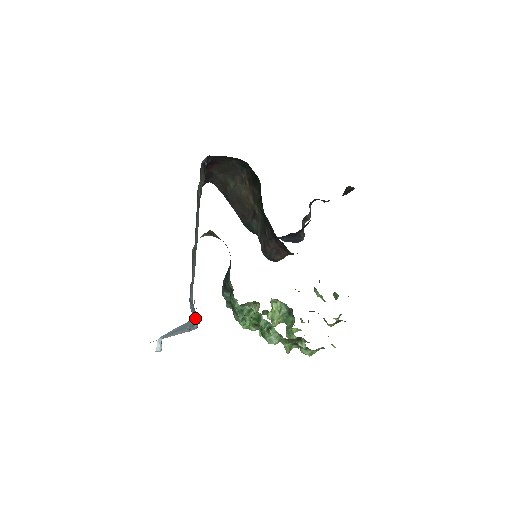
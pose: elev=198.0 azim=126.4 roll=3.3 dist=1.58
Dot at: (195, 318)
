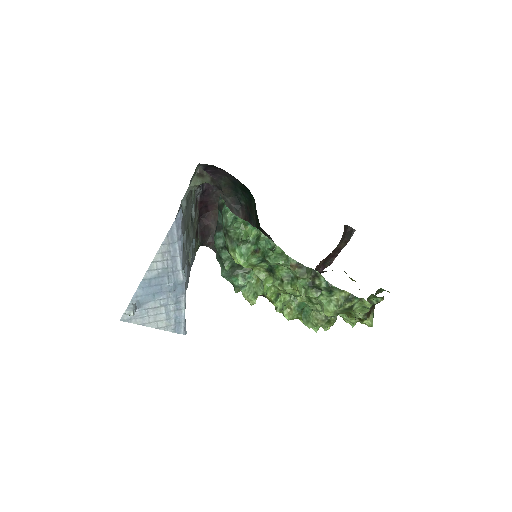
Dot at: (179, 225)
